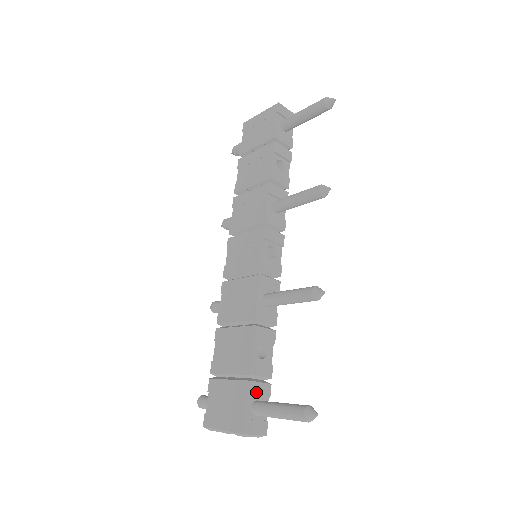
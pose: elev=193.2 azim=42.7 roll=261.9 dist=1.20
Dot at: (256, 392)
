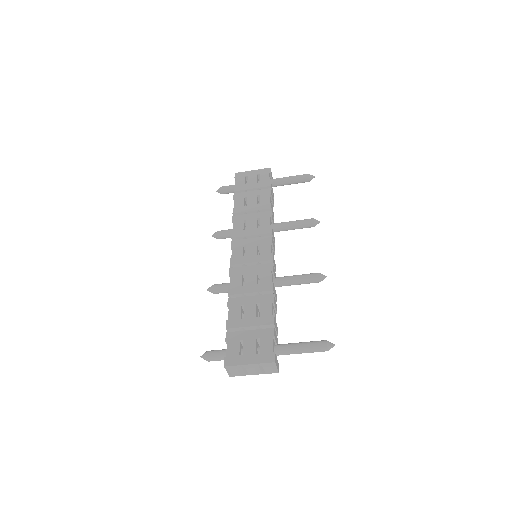
Dot at: (276, 338)
